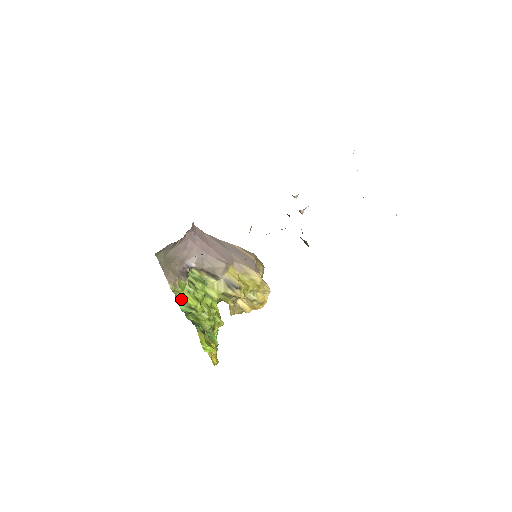
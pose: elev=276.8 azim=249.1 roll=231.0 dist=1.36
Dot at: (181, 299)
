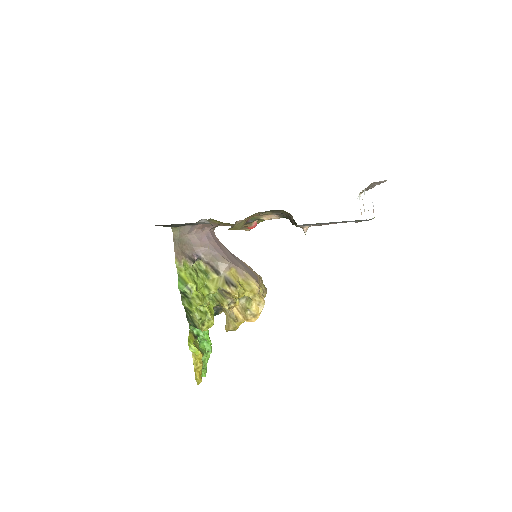
Dot at: (181, 278)
